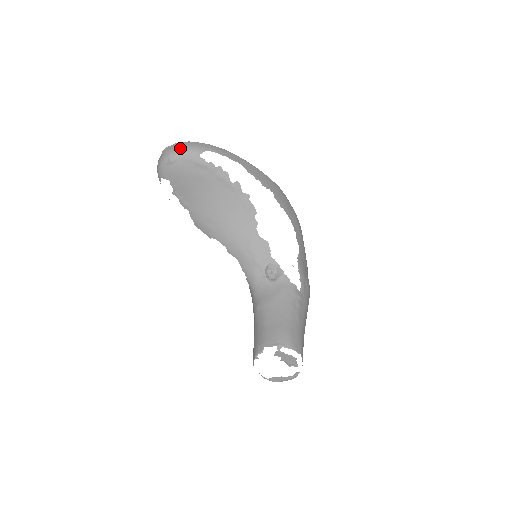
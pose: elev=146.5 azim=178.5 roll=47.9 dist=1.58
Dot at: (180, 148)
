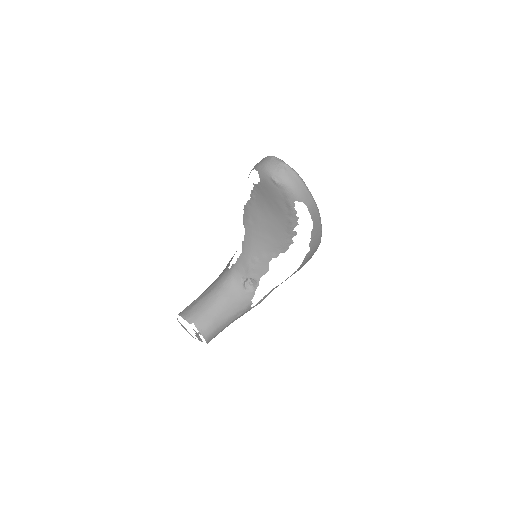
Dot at: (291, 182)
